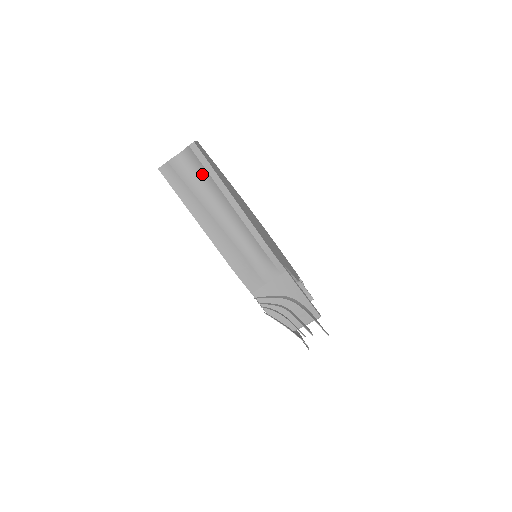
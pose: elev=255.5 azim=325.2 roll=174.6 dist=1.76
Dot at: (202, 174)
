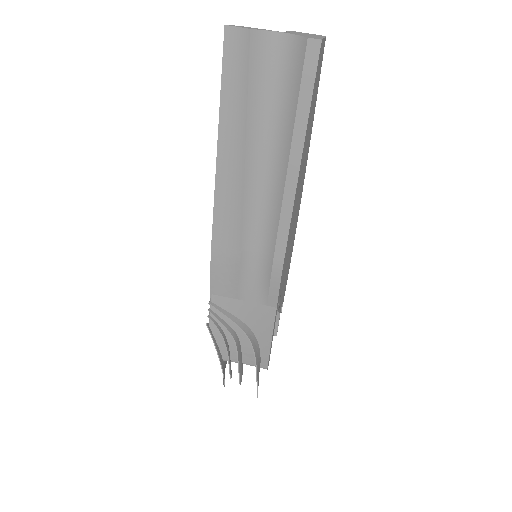
Dot at: (286, 100)
